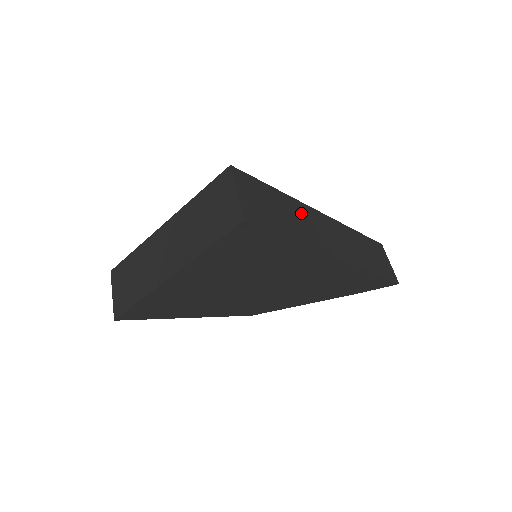
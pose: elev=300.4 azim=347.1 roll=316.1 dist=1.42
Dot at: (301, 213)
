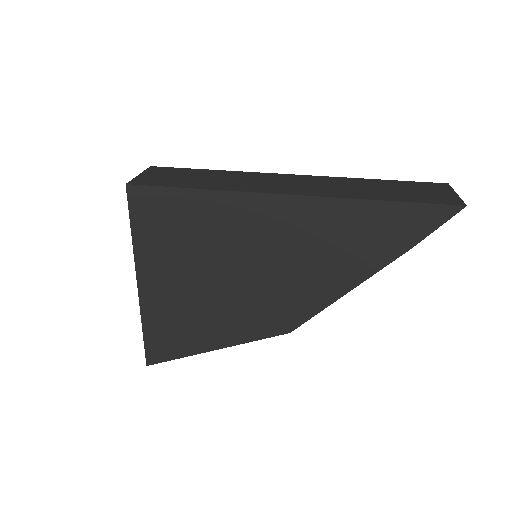
Dot at: (243, 177)
